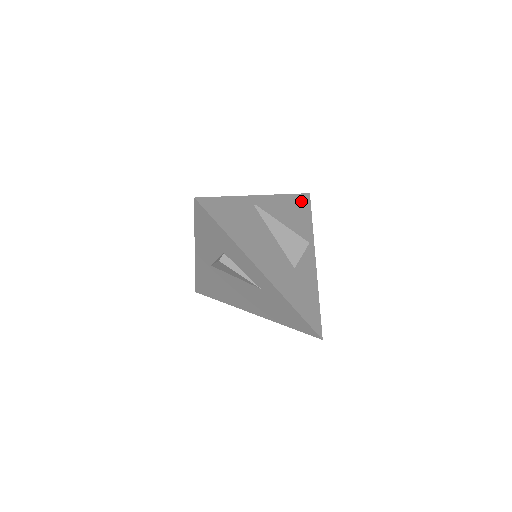
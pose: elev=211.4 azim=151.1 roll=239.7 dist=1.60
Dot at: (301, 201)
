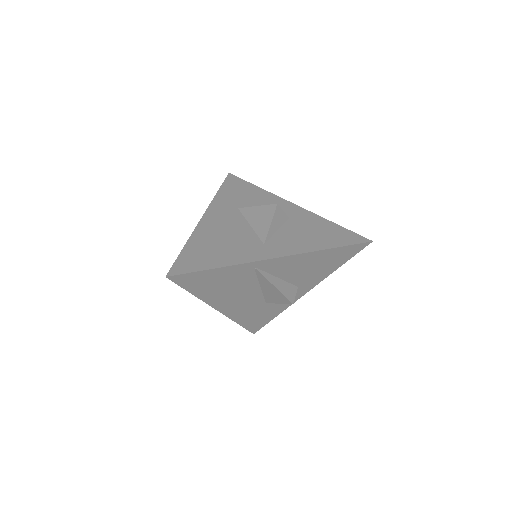
Dot at: (345, 251)
